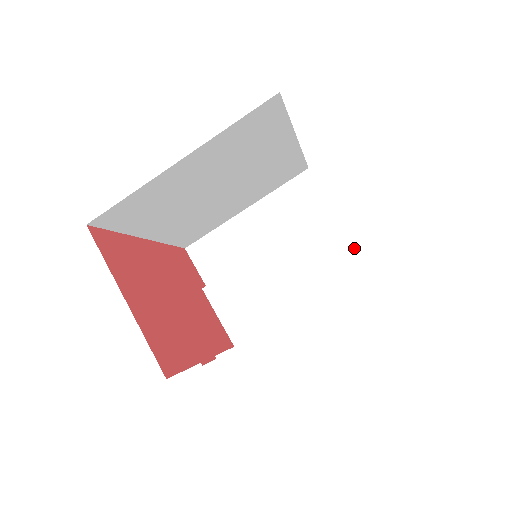
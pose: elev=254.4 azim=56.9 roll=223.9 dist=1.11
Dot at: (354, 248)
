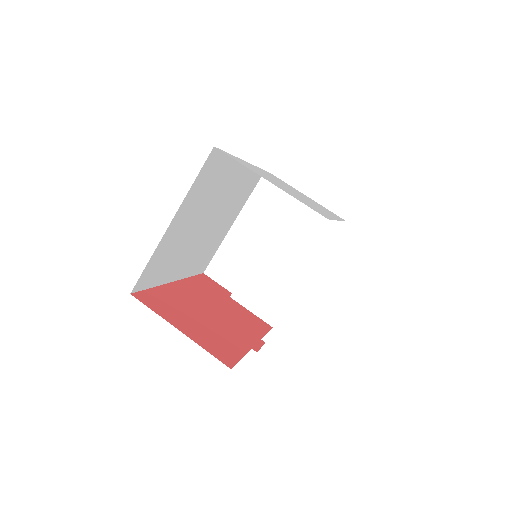
Dot at: occluded
